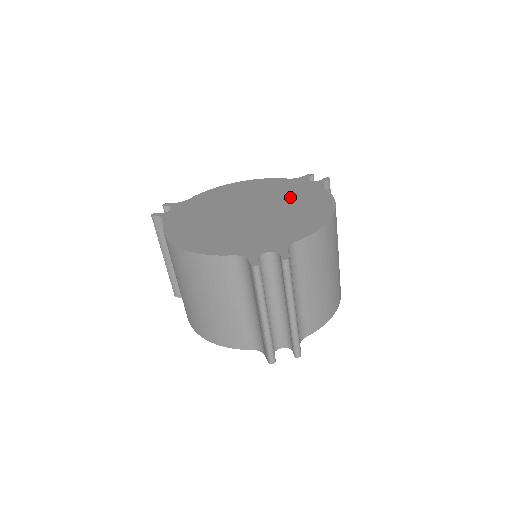
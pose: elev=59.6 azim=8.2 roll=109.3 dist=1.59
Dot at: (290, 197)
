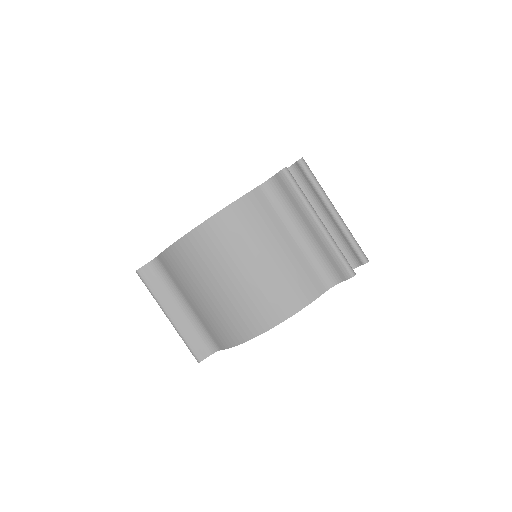
Dot at: occluded
